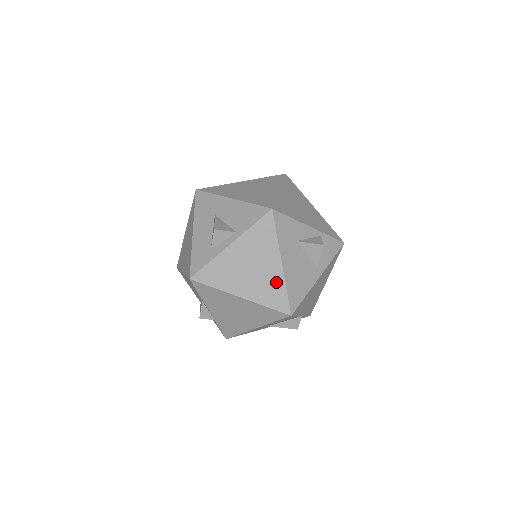
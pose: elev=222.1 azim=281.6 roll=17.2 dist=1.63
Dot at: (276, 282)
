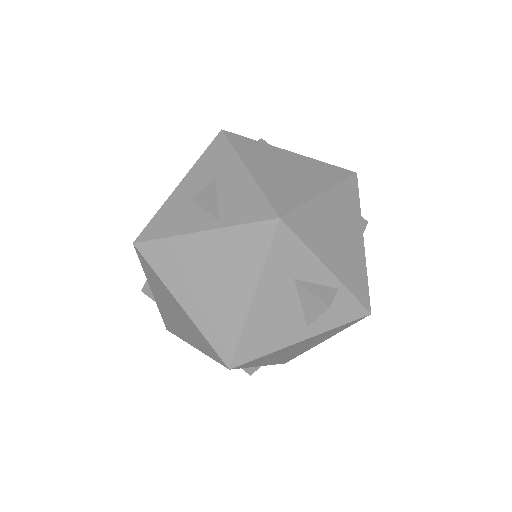
Dot at: (233, 316)
